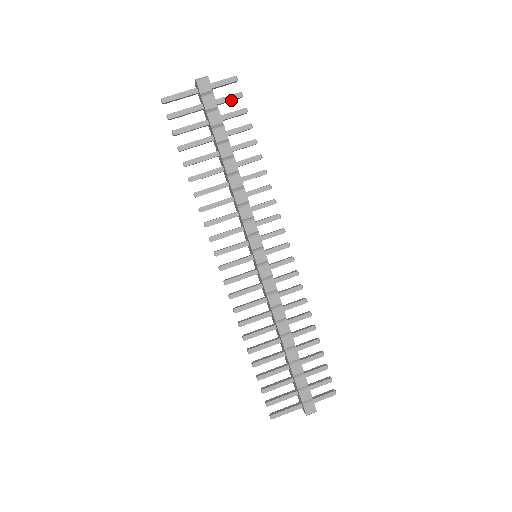
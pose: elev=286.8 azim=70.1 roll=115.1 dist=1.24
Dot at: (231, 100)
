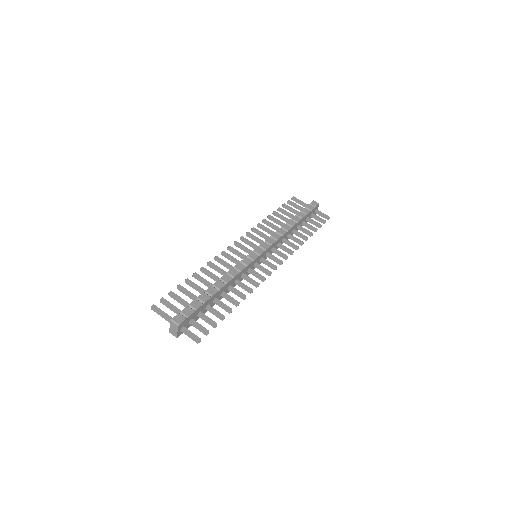
Dot at: (319, 219)
